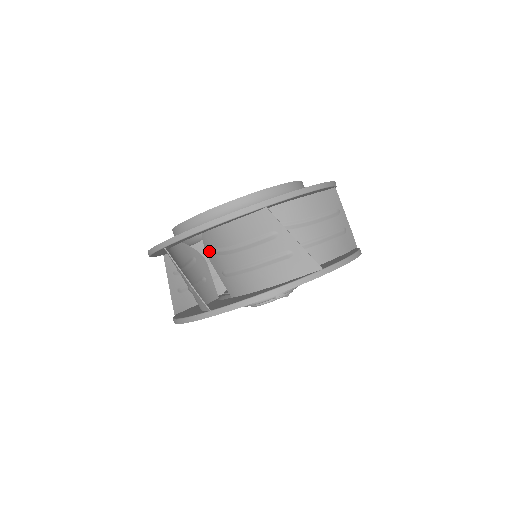
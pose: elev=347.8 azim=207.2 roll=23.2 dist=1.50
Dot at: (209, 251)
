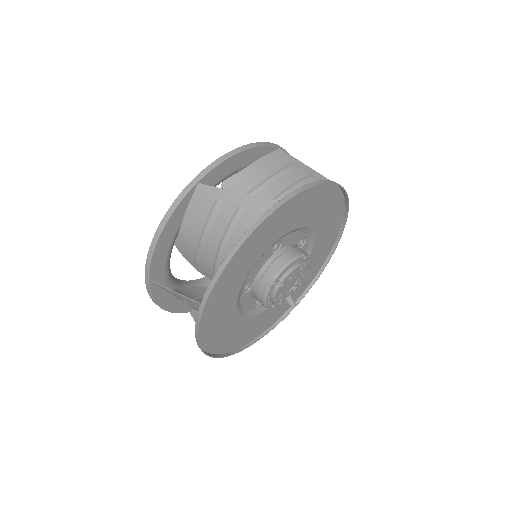
Dot at: occluded
